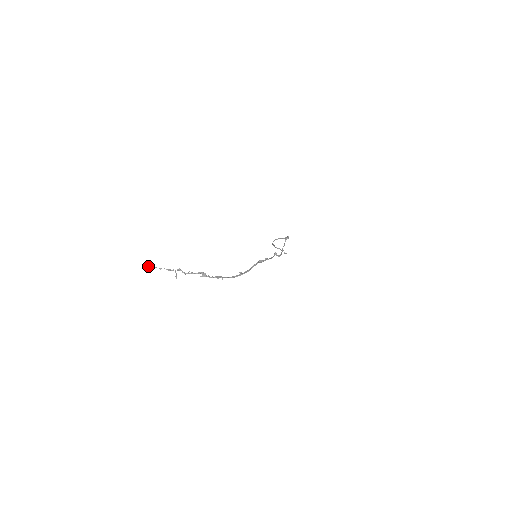
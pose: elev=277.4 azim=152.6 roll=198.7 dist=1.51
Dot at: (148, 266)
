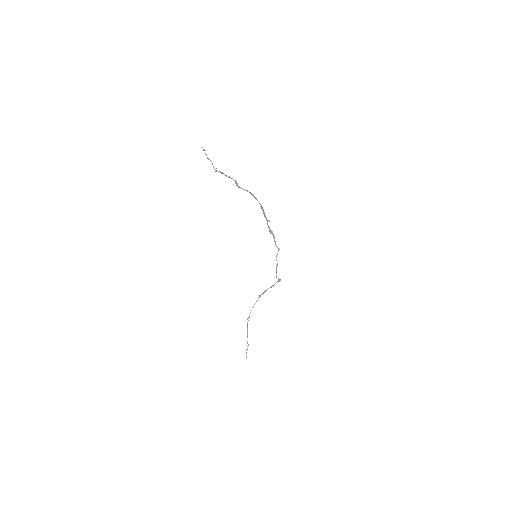
Dot at: (203, 149)
